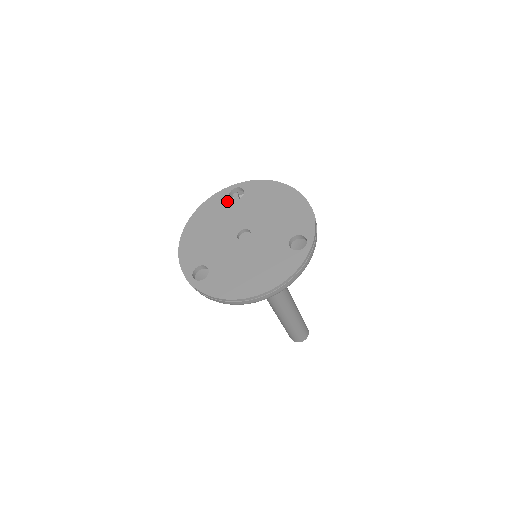
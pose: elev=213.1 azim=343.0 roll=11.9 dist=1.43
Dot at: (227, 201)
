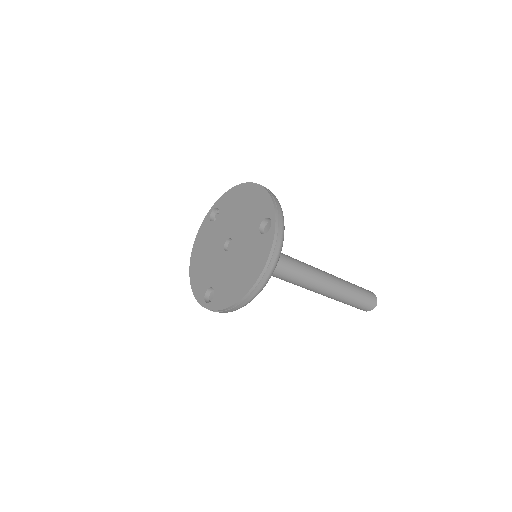
Dot at: (210, 225)
